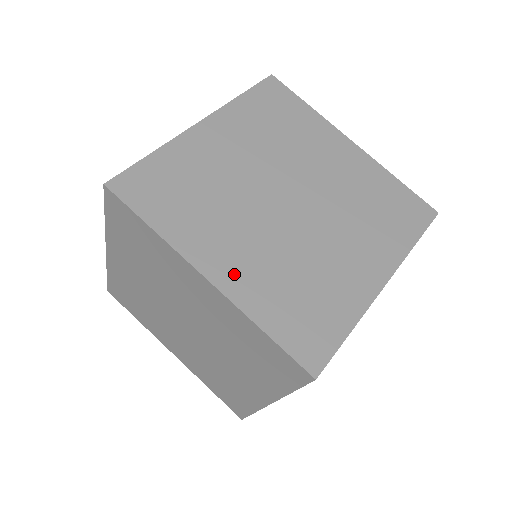
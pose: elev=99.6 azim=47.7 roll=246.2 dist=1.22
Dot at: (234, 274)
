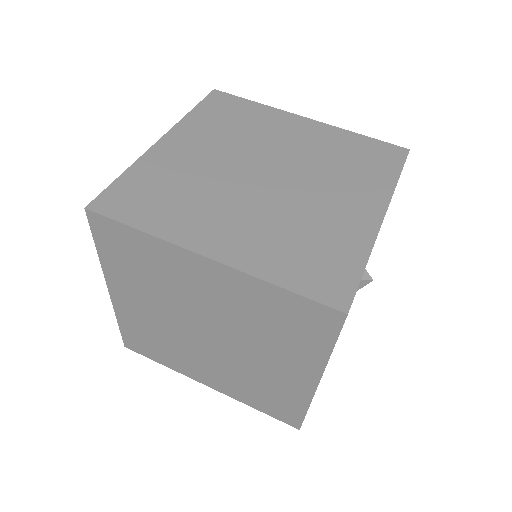
Dot at: (233, 247)
